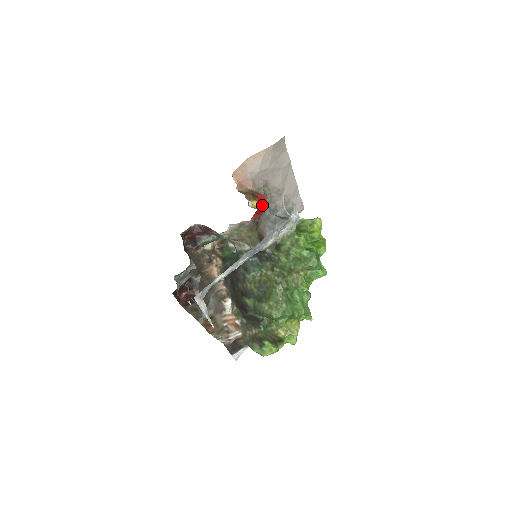
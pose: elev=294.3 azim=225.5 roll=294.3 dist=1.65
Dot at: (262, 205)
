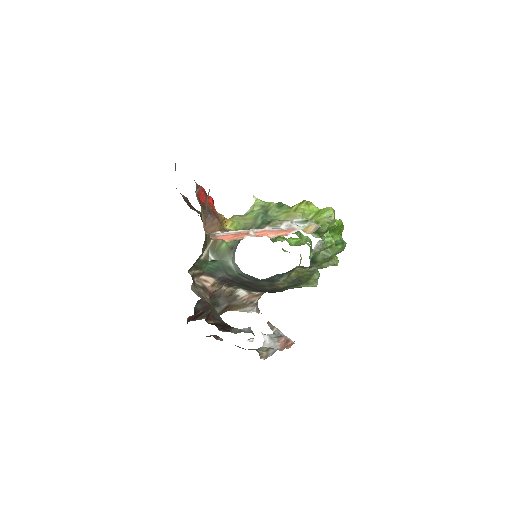
Dot at: (213, 204)
